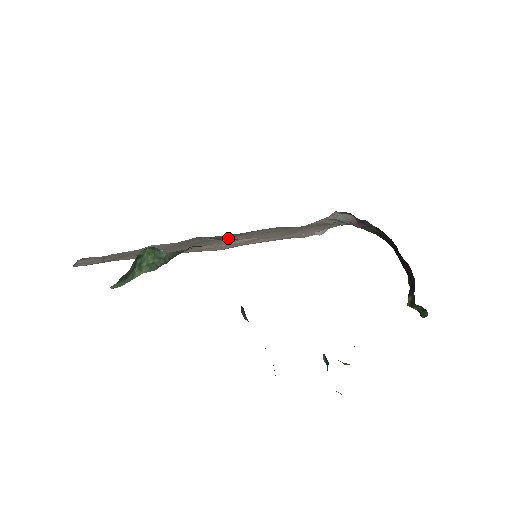
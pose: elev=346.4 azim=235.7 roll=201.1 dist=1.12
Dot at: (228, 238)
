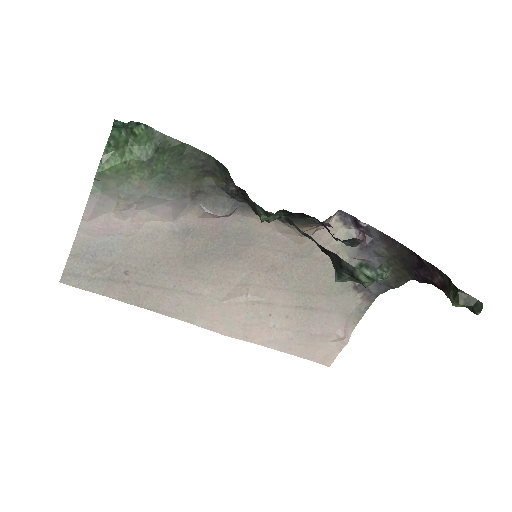
Dot at: (223, 199)
